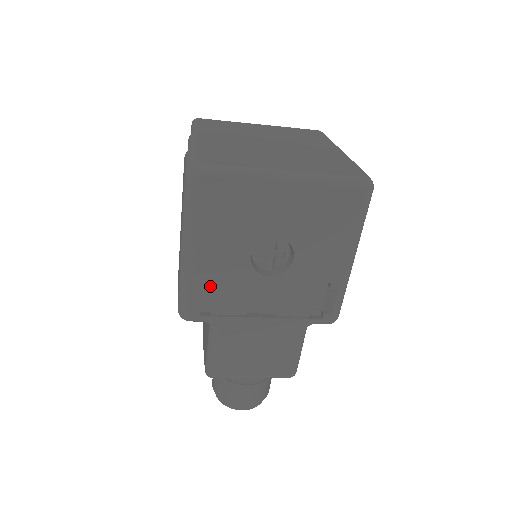
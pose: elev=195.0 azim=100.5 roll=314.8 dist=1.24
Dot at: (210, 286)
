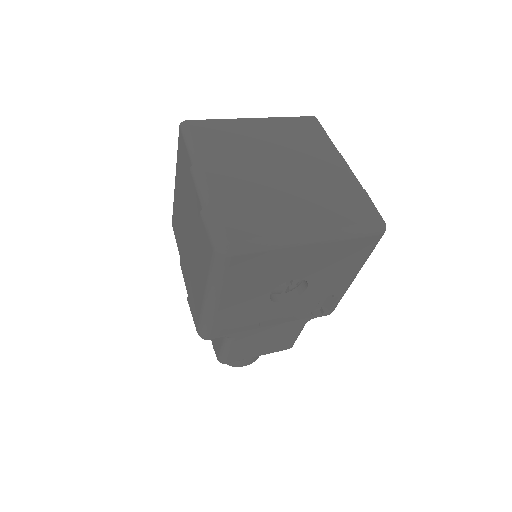
Dot at: (229, 315)
